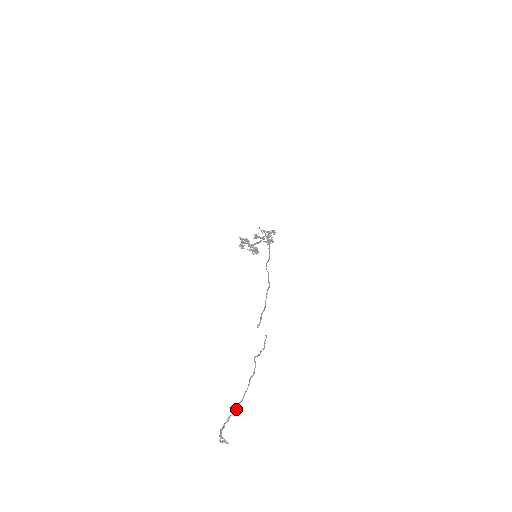
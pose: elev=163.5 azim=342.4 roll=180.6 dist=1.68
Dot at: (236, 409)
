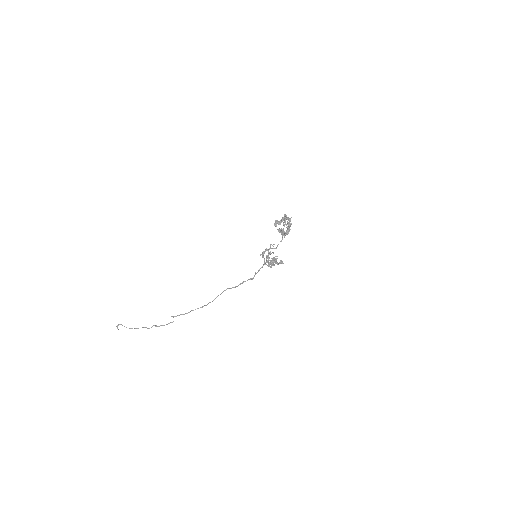
Dot at: (129, 328)
